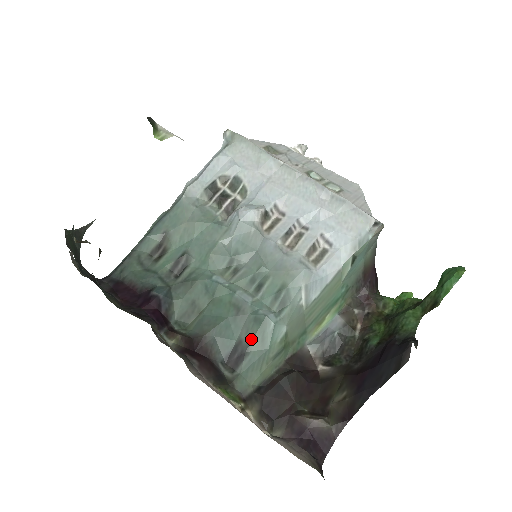
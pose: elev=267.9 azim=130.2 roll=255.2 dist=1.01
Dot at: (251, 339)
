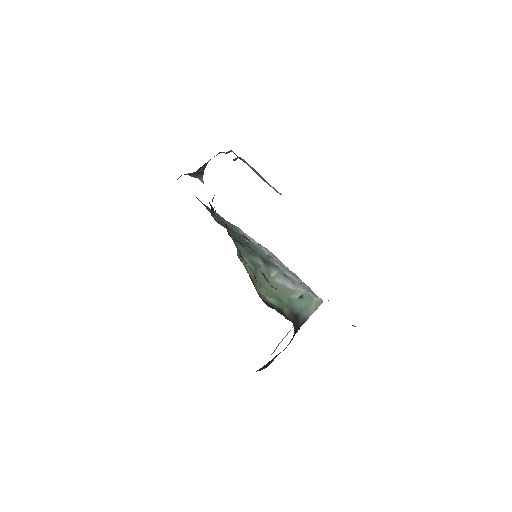
Dot at: (246, 246)
